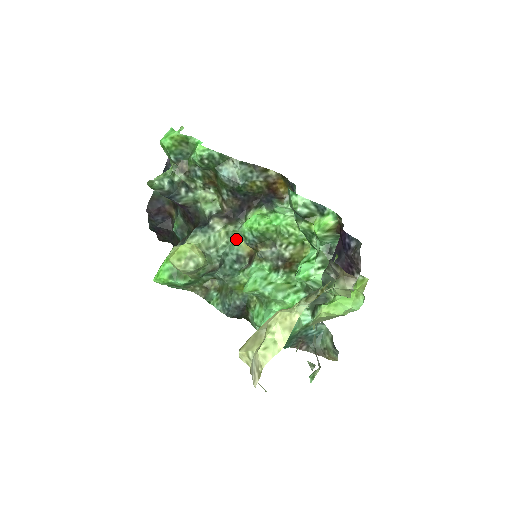
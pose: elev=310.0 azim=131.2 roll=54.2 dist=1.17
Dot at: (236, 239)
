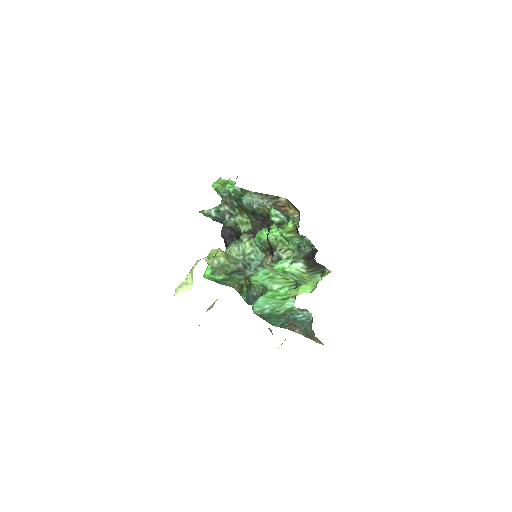
Dot at: occluded
